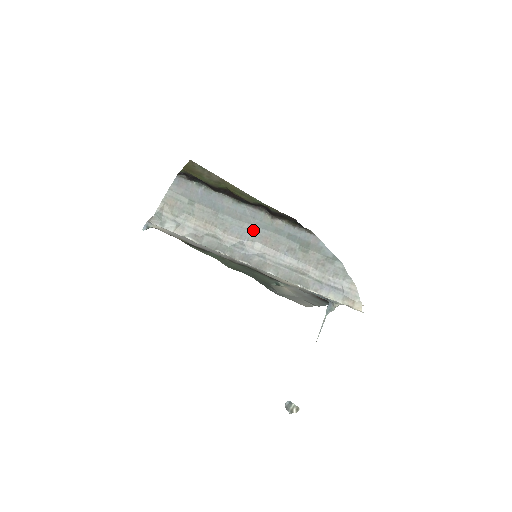
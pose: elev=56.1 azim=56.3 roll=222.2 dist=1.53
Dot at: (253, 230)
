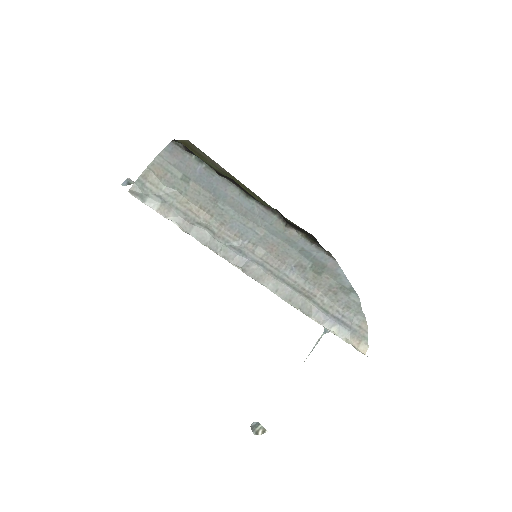
Dot at: (258, 232)
